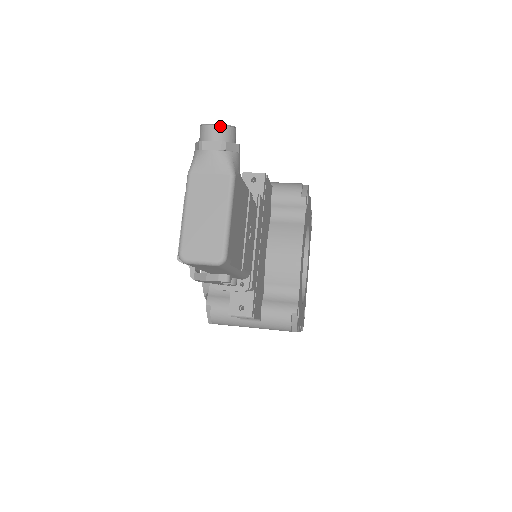
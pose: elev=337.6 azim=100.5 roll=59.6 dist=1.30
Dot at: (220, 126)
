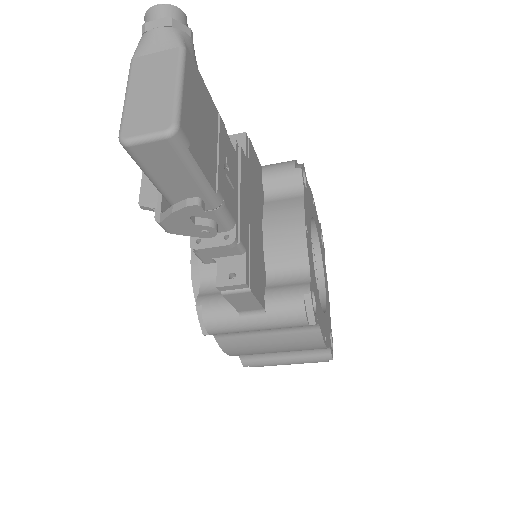
Dot at: (164, 6)
